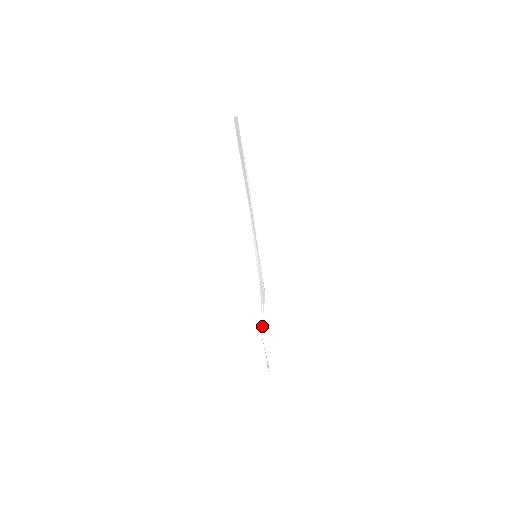
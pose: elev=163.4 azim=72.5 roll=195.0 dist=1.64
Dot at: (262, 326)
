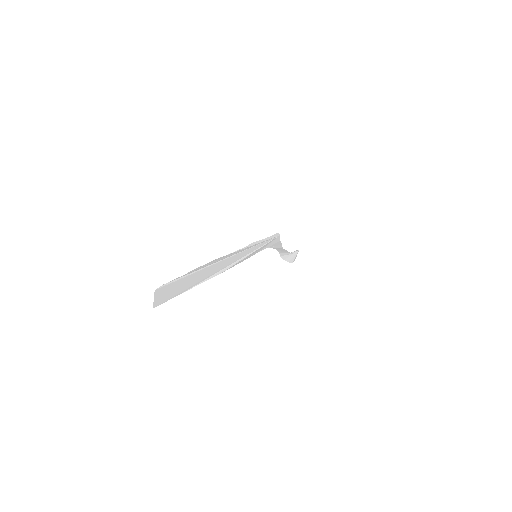
Dot at: (282, 253)
